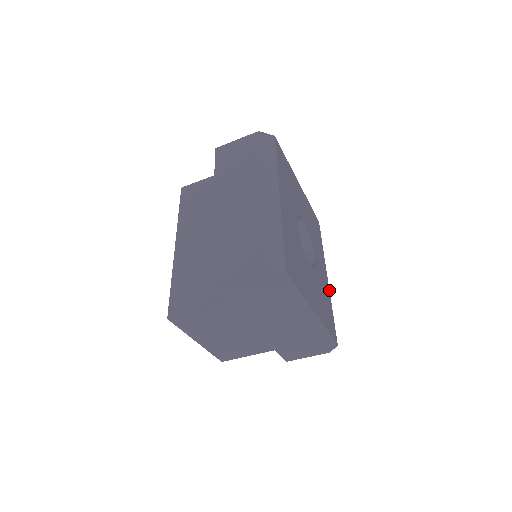
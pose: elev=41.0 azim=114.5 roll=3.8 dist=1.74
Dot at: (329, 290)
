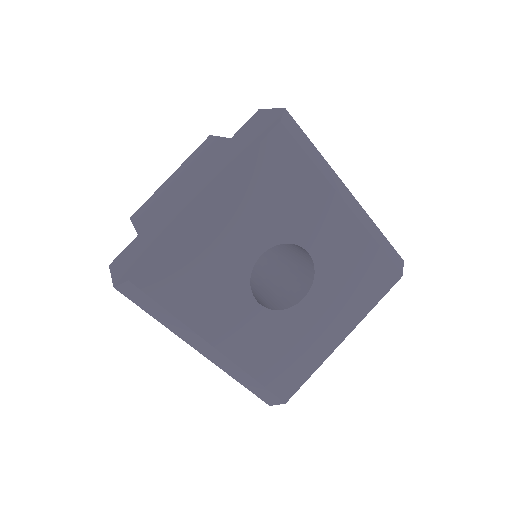
Dot at: (360, 223)
